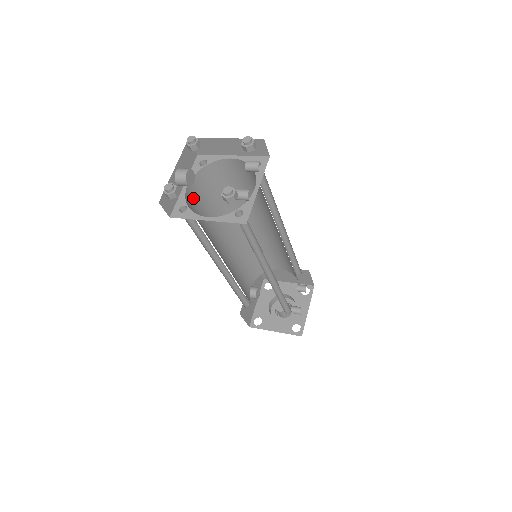
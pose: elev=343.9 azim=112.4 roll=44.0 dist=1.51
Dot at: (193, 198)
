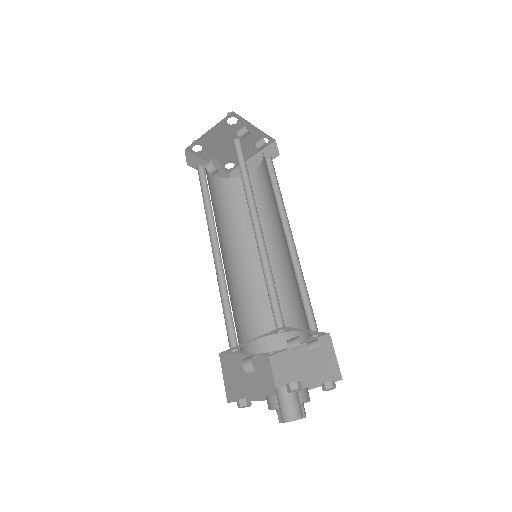
Dot at: (214, 186)
